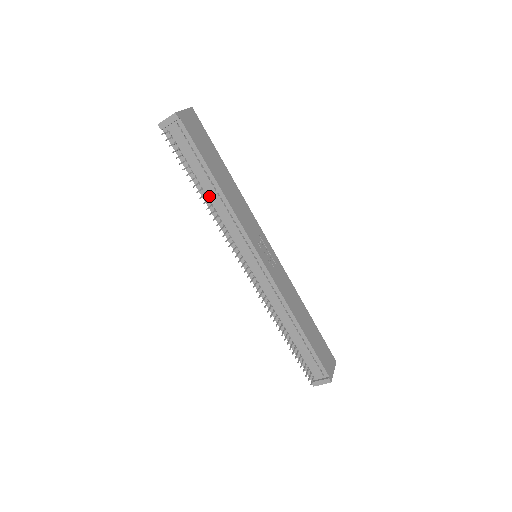
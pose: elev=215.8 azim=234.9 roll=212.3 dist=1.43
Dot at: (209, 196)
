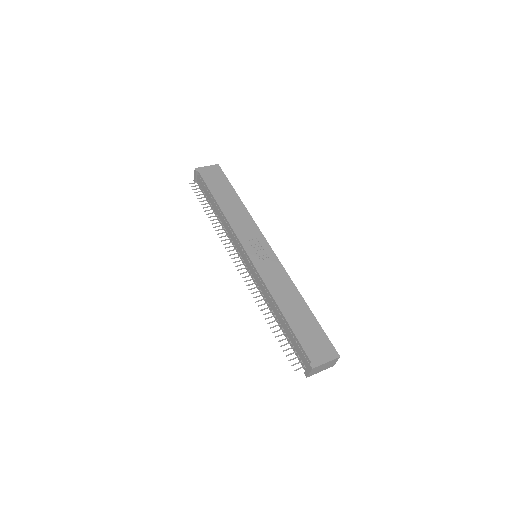
Dot at: (219, 216)
